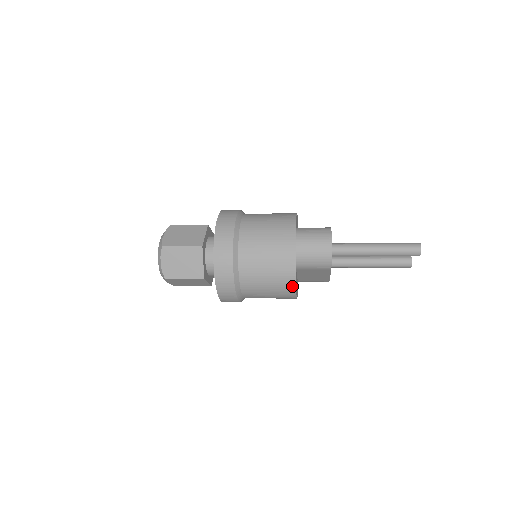
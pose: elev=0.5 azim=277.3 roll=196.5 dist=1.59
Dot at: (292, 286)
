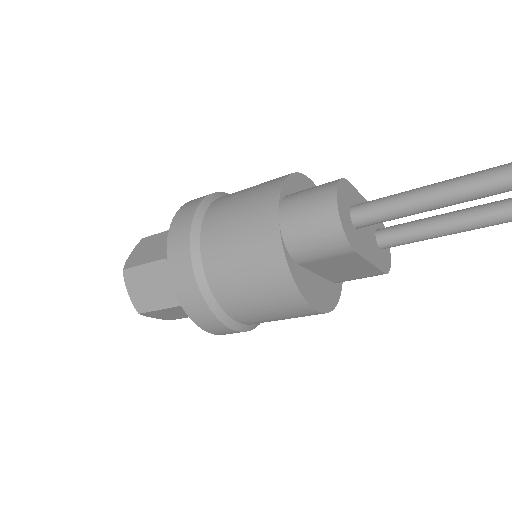
Dot at: (295, 295)
